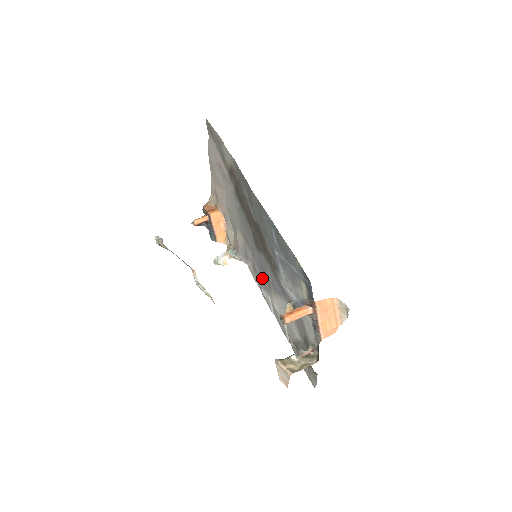
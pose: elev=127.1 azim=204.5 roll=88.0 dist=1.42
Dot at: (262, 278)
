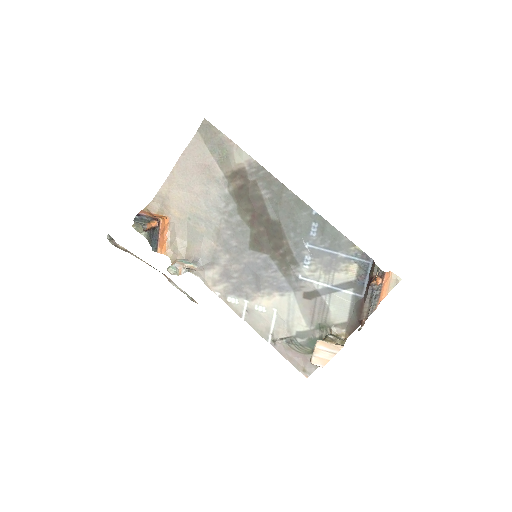
Dot at: (242, 282)
